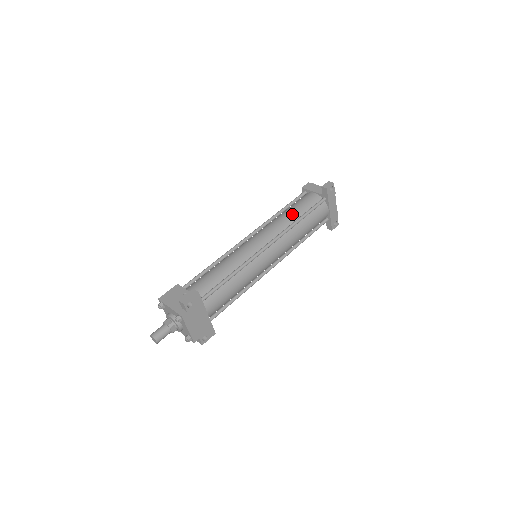
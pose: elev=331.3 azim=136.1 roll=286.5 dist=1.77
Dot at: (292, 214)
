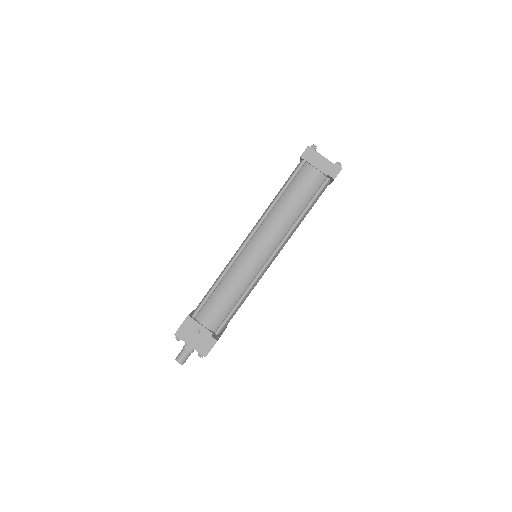
Dot at: (293, 209)
